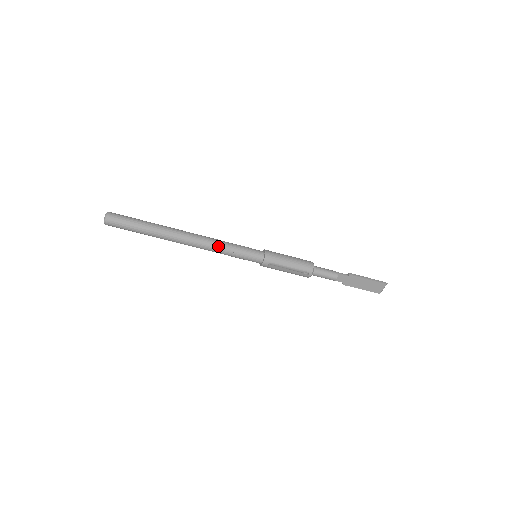
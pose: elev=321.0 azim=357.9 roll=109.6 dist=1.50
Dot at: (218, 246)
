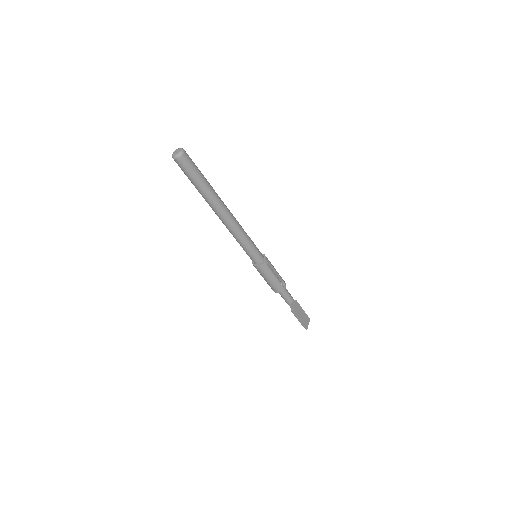
Dot at: (243, 229)
